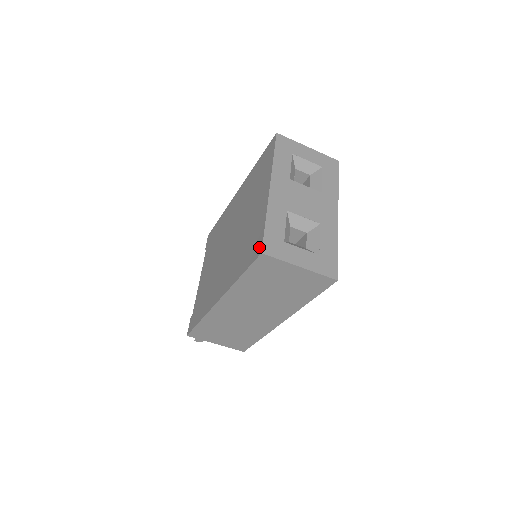
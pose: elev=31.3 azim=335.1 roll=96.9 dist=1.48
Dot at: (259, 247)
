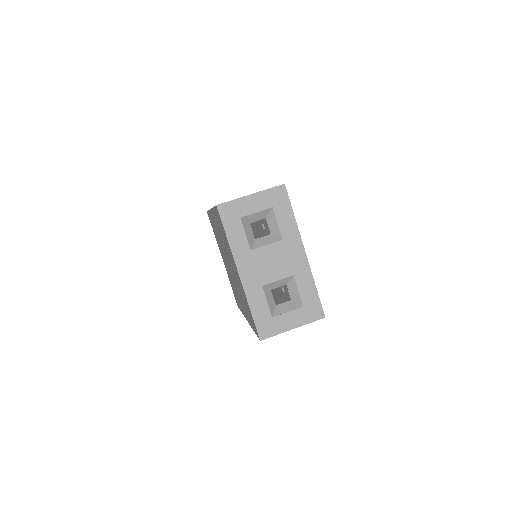
Dot at: (256, 331)
